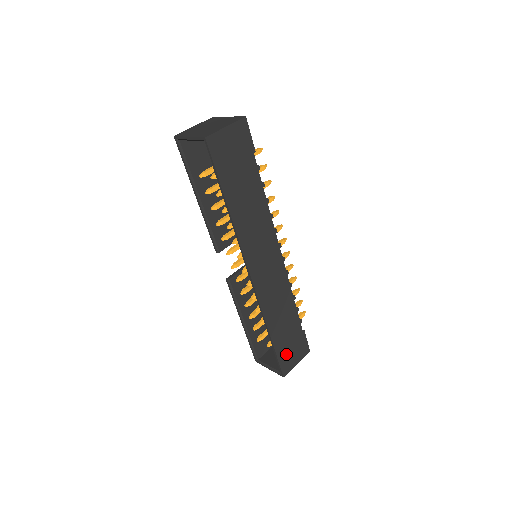
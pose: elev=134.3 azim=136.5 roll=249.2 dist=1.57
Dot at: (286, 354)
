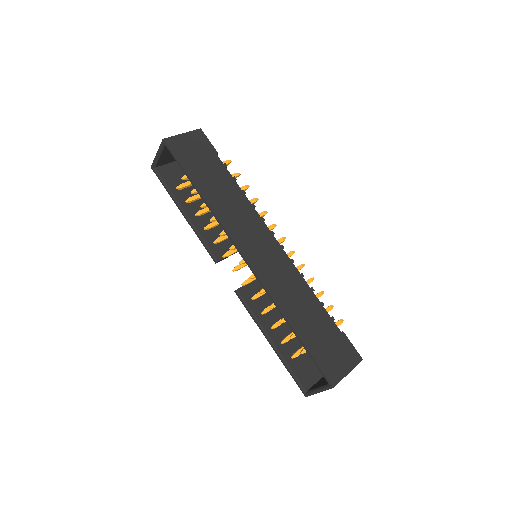
Dot at: (325, 356)
